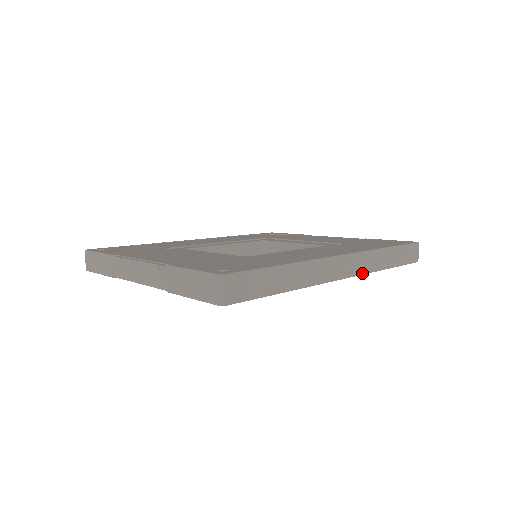
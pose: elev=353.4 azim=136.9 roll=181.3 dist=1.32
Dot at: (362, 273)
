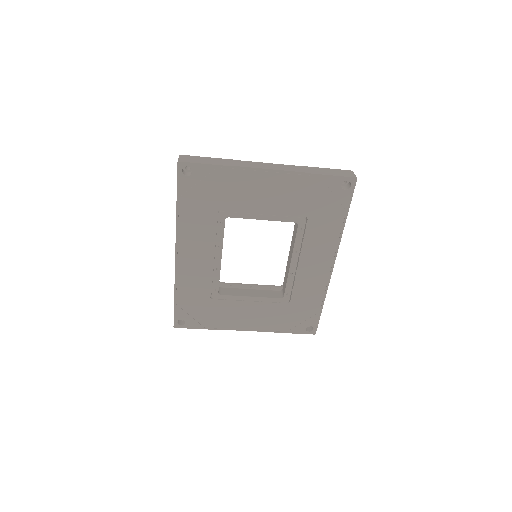
Dot at: occluded
